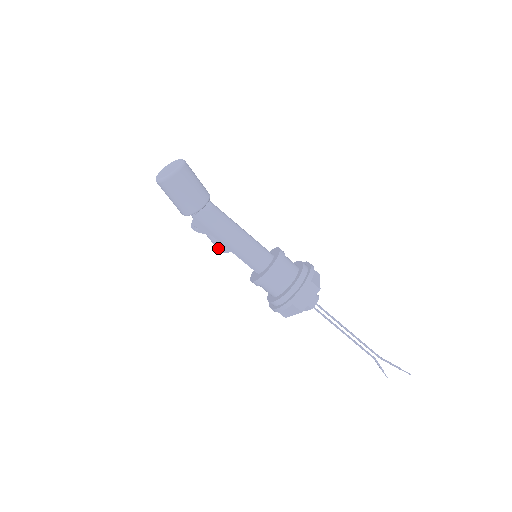
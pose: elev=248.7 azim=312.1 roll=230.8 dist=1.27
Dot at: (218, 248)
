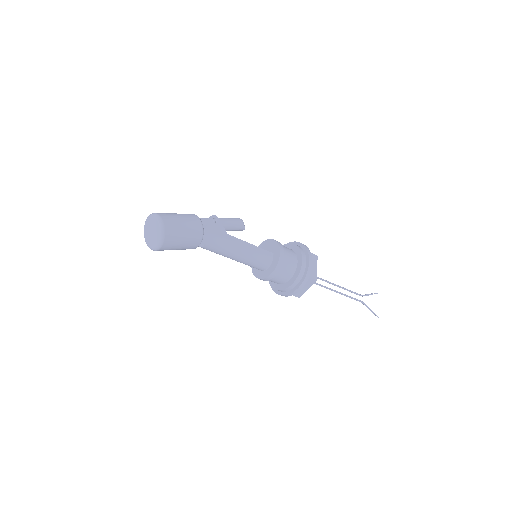
Dot at: occluded
